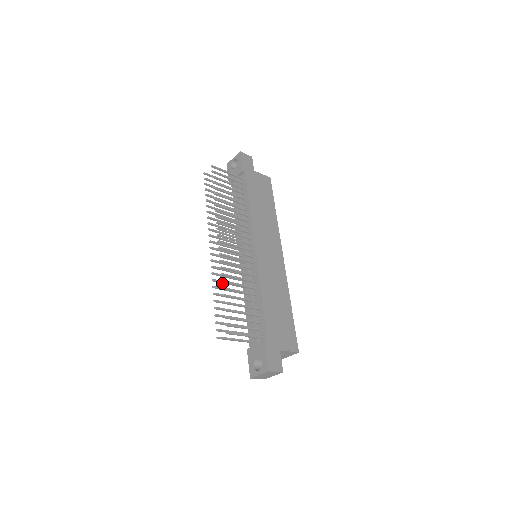
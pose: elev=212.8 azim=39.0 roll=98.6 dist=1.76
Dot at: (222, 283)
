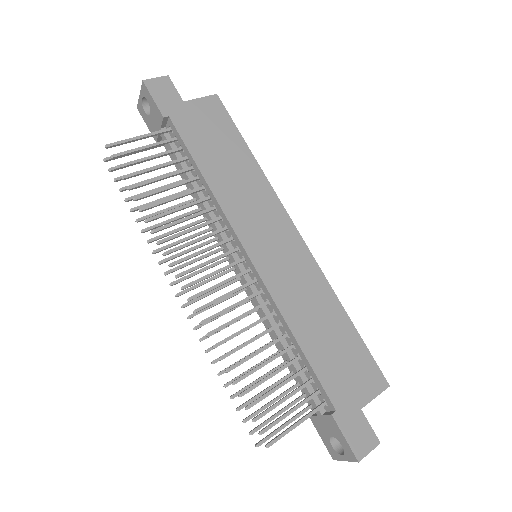
Dot at: occluded
